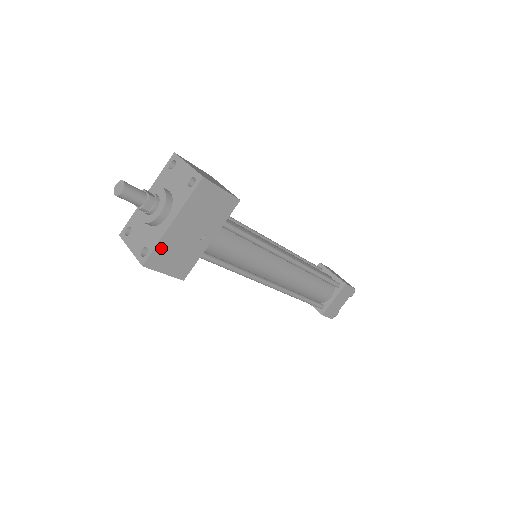
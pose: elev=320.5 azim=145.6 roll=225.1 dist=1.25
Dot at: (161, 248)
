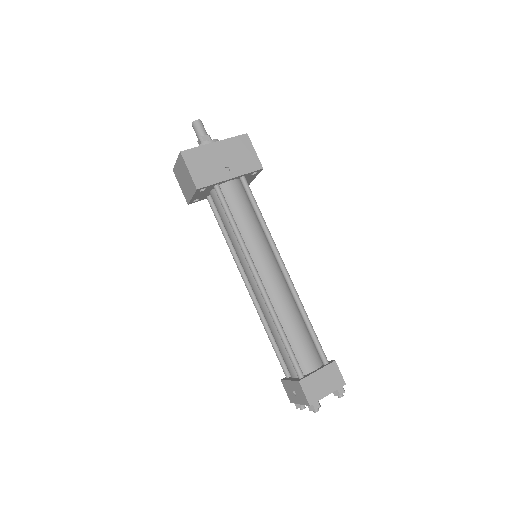
Dot at: (198, 152)
